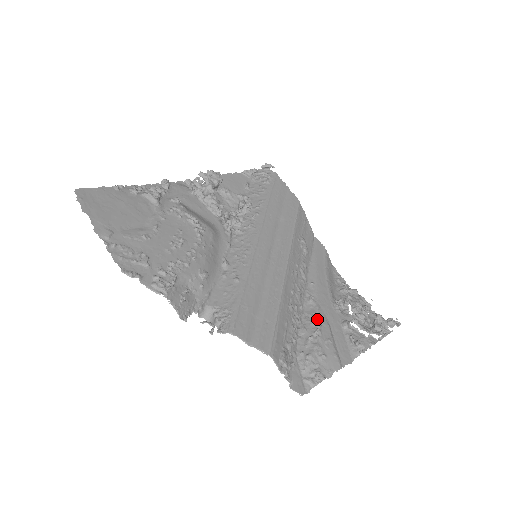
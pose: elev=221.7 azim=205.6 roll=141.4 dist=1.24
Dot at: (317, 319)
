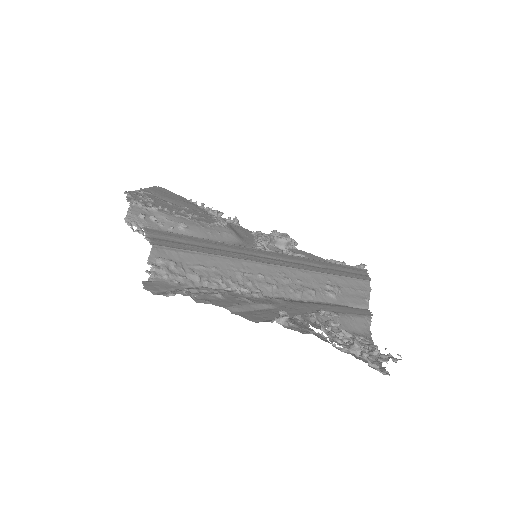
Dot at: (260, 292)
